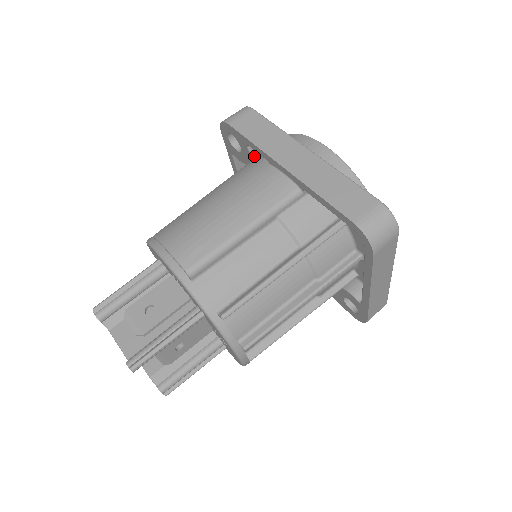
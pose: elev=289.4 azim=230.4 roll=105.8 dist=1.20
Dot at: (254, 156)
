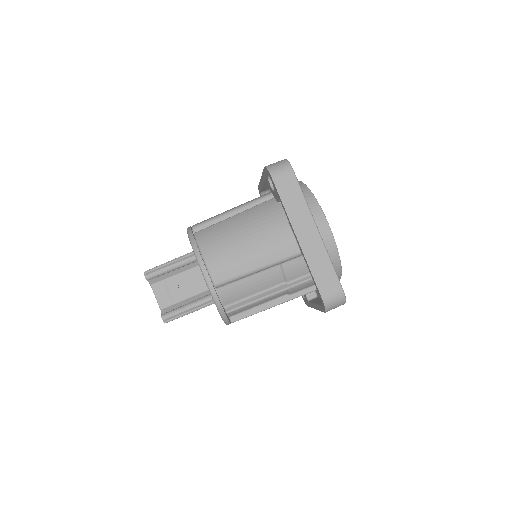
Dot at: occluded
